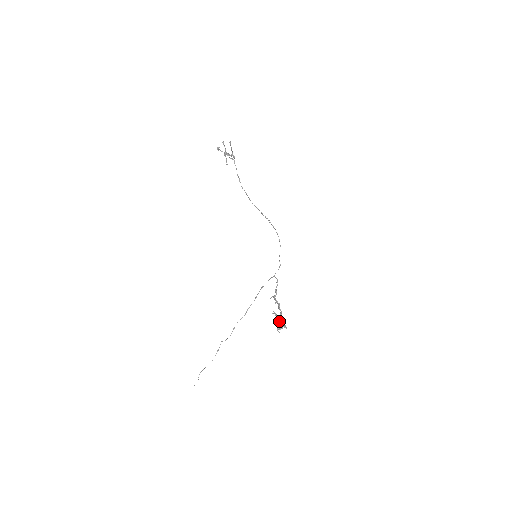
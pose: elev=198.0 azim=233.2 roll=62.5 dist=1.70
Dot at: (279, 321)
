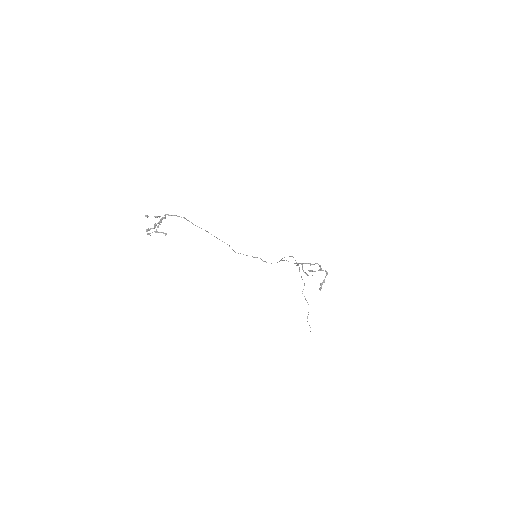
Dot at: (320, 269)
